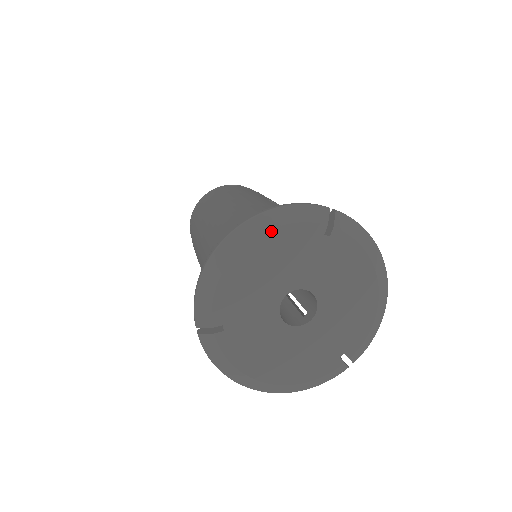
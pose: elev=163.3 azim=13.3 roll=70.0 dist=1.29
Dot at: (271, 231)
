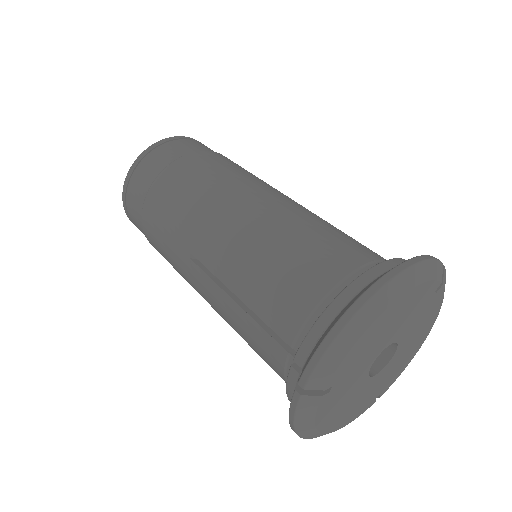
Dot at: (414, 289)
